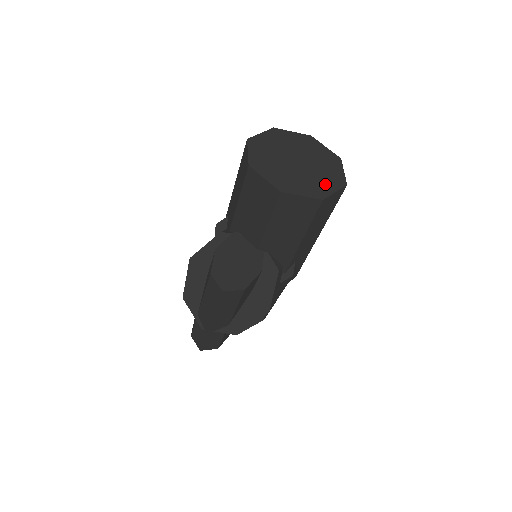
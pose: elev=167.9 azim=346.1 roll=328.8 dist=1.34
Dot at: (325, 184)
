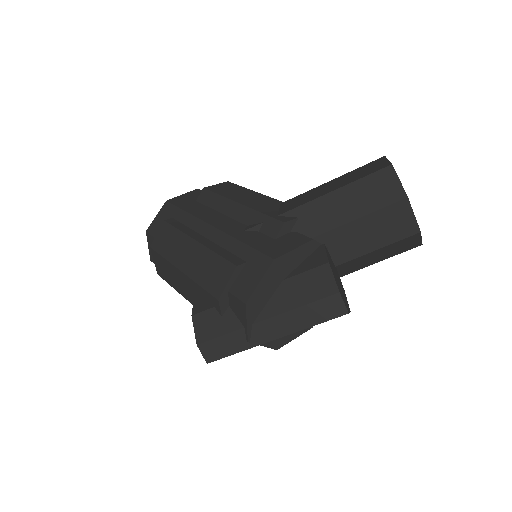
Dot at: occluded
